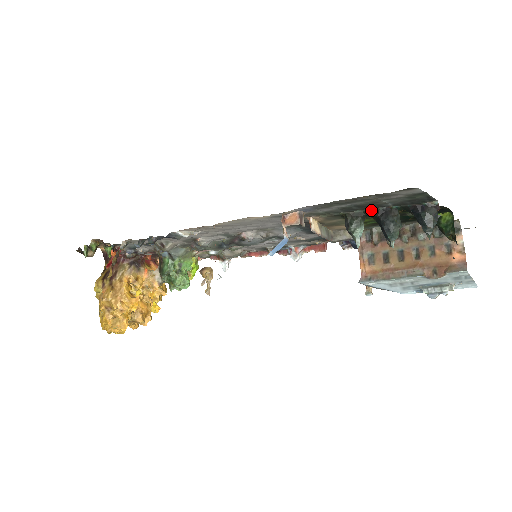
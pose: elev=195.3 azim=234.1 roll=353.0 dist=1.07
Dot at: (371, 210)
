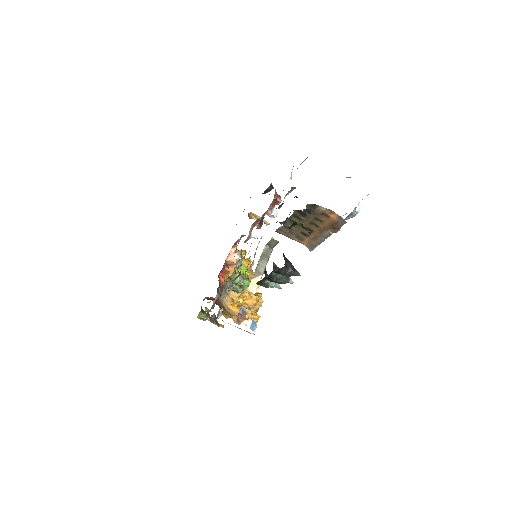
Dot at: (261, 280)
